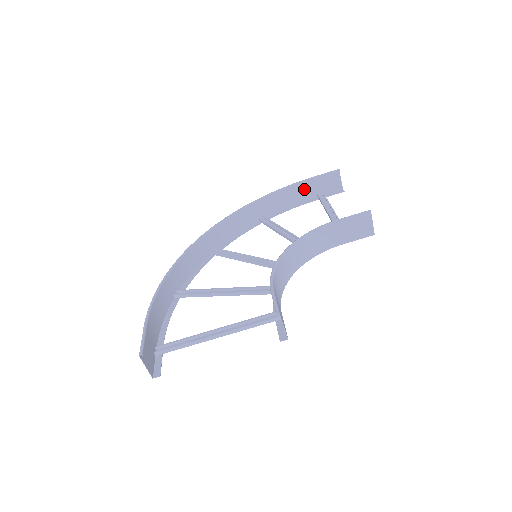
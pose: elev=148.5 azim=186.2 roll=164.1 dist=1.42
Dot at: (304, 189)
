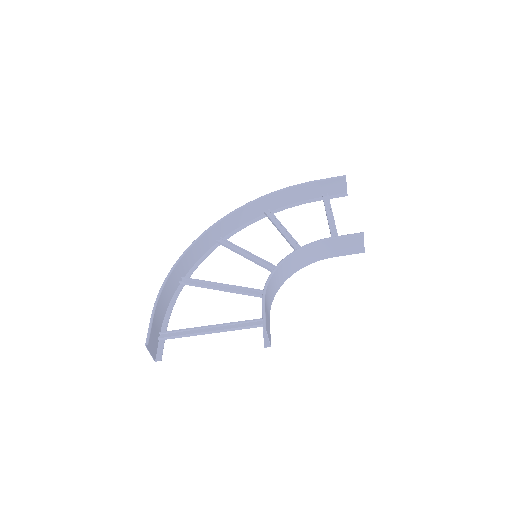
Dot at: (311, 189)
